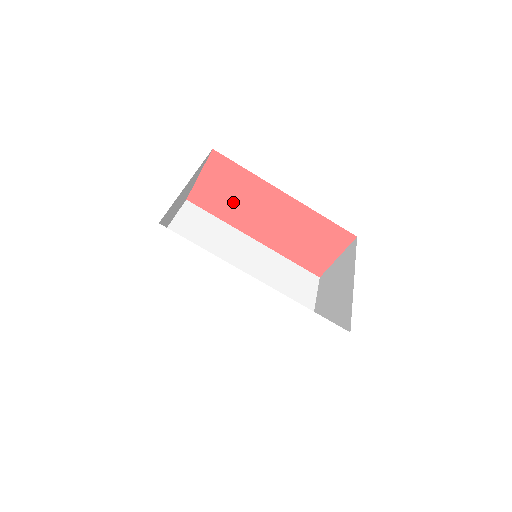
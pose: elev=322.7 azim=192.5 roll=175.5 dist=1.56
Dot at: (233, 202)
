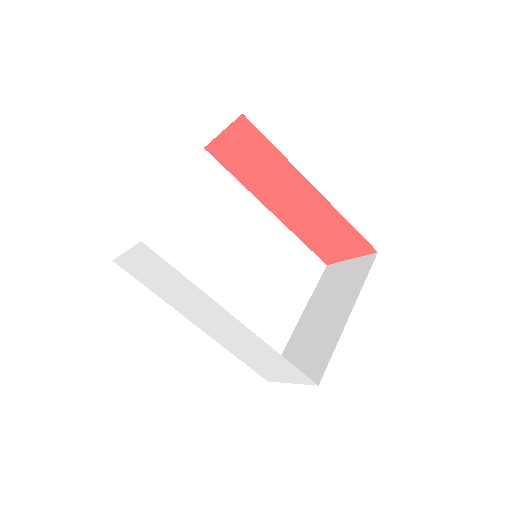
Dot at: (254, 171)
